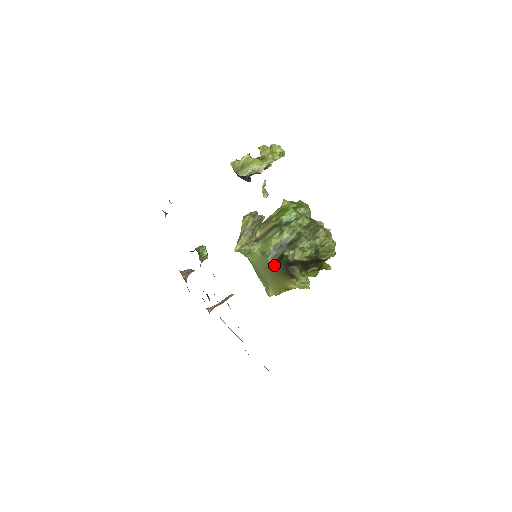
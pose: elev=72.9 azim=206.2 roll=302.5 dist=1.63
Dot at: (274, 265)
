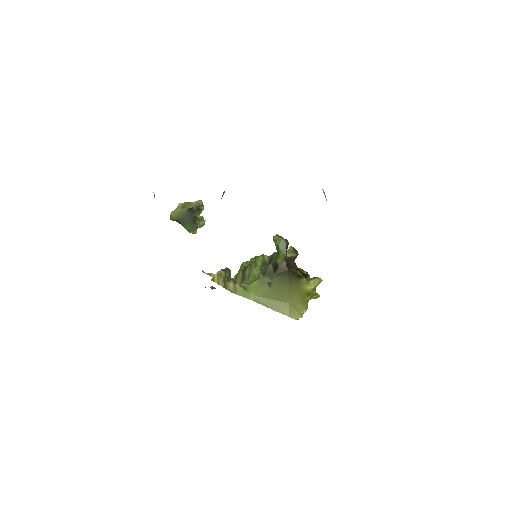
Dot at: (276, 278)
